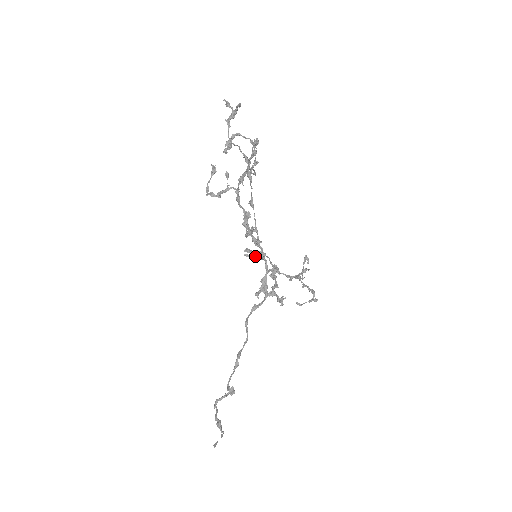
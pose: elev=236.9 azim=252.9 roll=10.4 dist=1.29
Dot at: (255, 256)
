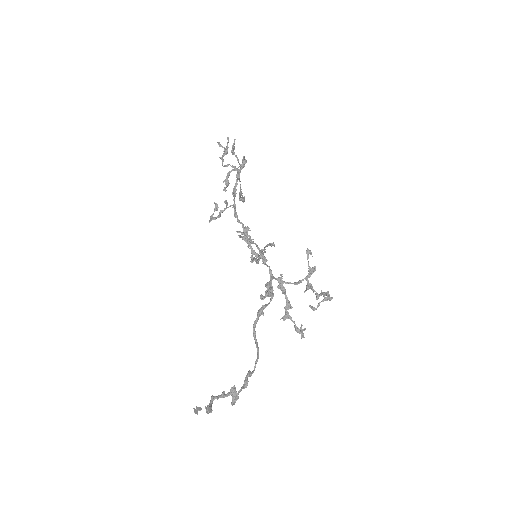
Dot at: (248, 235)
